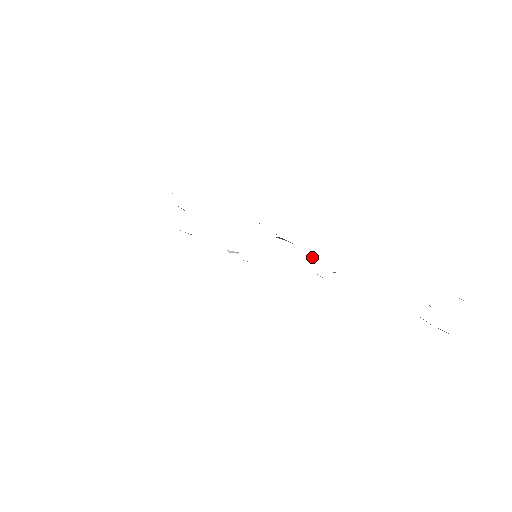
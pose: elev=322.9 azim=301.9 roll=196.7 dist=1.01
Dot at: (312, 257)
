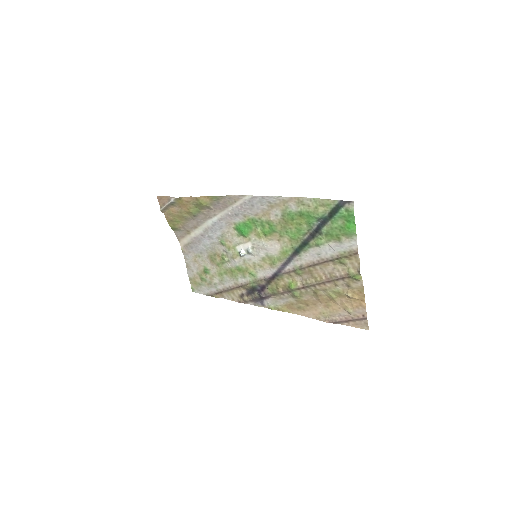
Dot at: (279, 290)
